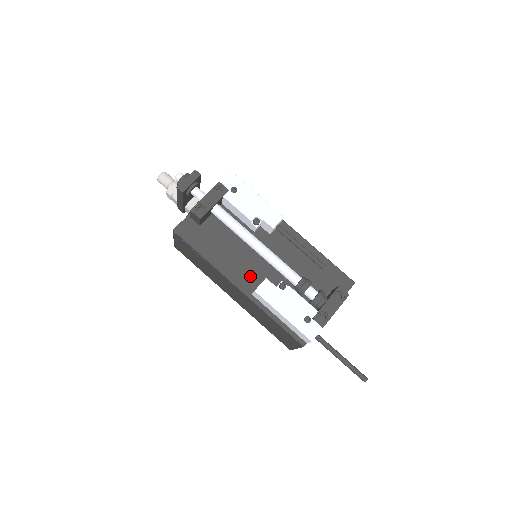
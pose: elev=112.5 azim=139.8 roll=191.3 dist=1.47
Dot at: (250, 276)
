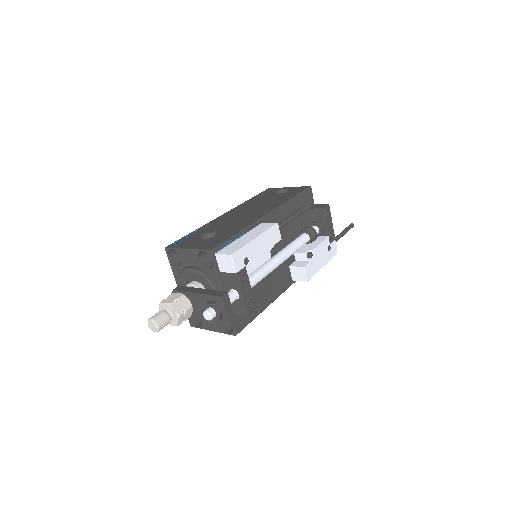
Dot at: (283, 276)
